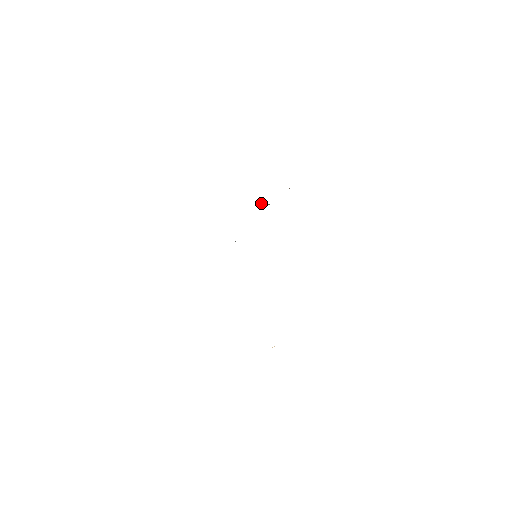
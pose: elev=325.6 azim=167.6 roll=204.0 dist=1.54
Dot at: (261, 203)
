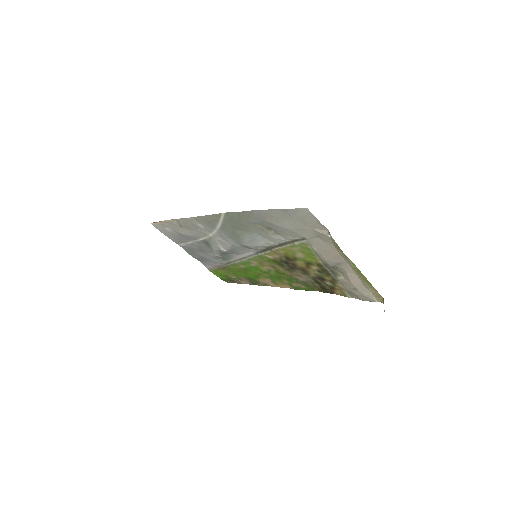
Dot at: (223, 268)
